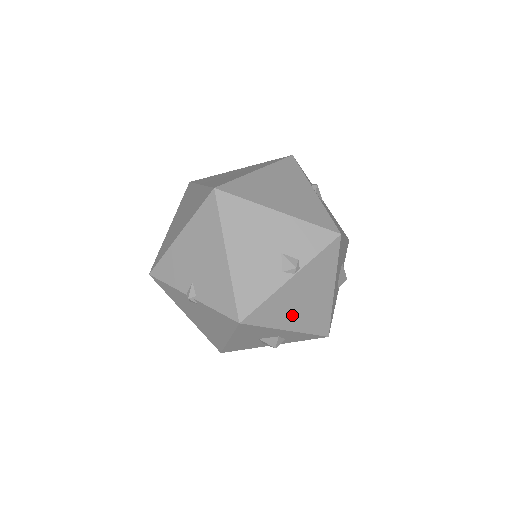
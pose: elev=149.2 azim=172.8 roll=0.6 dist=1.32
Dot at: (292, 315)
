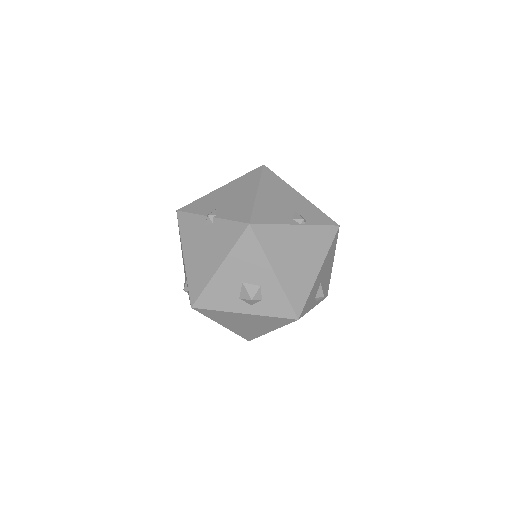
Dot at: (284, 261)
